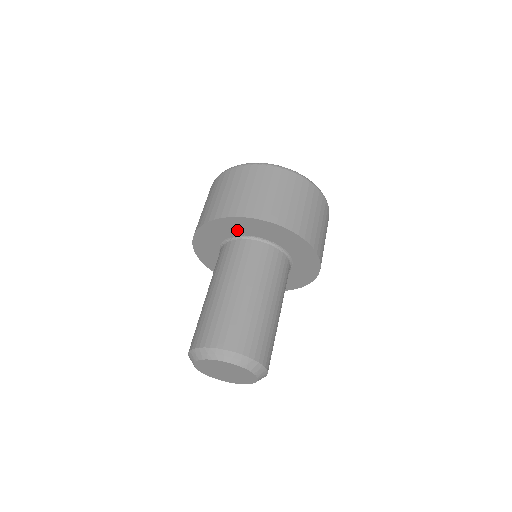
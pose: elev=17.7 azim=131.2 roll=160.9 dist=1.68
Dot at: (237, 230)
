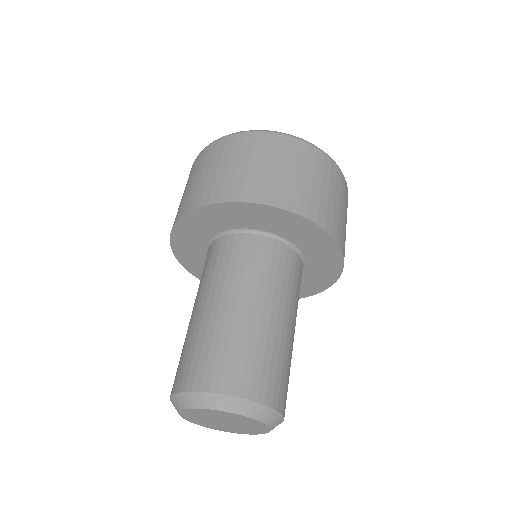
Dot at: (197, 238)
